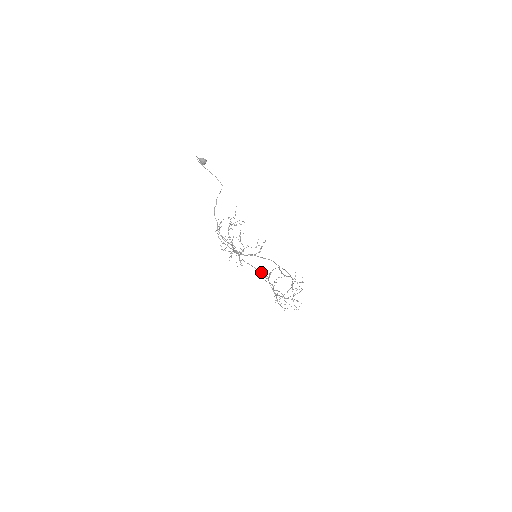
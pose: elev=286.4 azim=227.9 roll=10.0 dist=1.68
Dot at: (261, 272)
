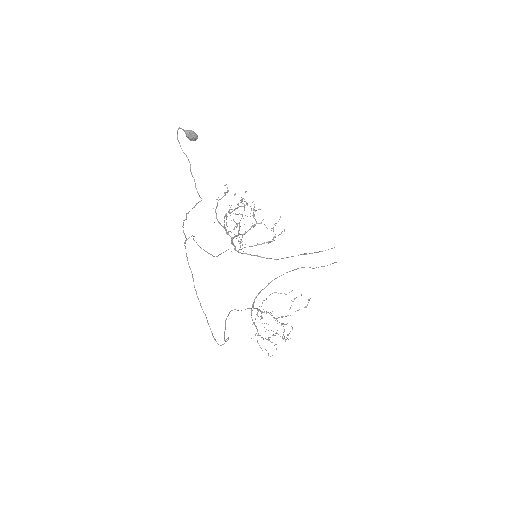
Dot at: (213, 337)
